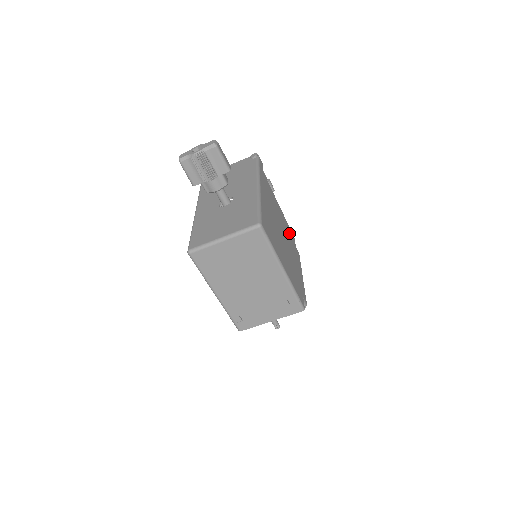
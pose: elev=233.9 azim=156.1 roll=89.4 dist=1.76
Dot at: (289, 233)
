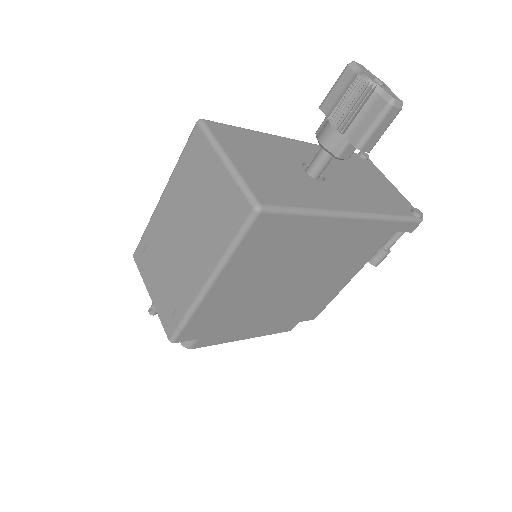
Dot at: (313, 304)
